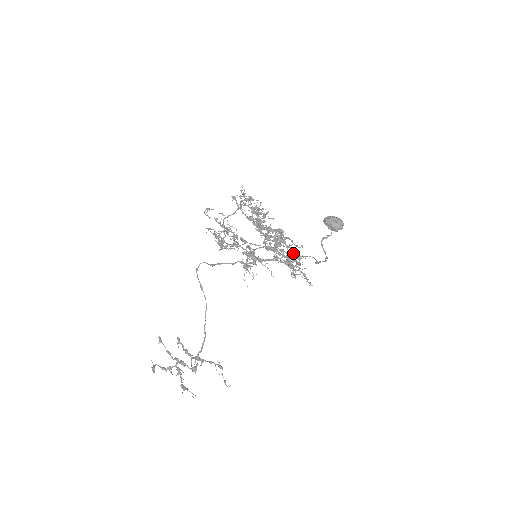
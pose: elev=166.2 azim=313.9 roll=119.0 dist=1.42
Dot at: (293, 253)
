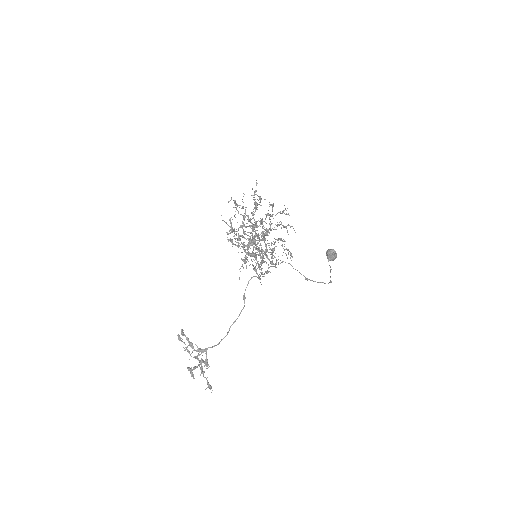
Dot at: (269, 252)
